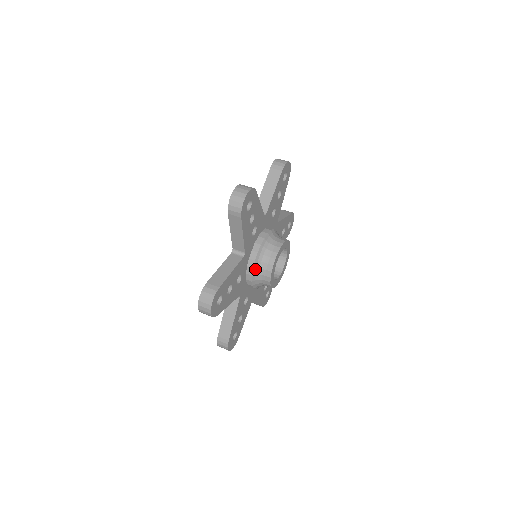
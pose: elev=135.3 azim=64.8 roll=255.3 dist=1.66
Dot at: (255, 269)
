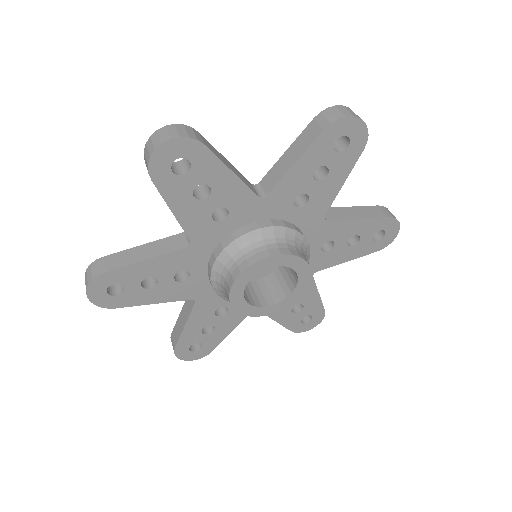
Dot at: (247, 238)
